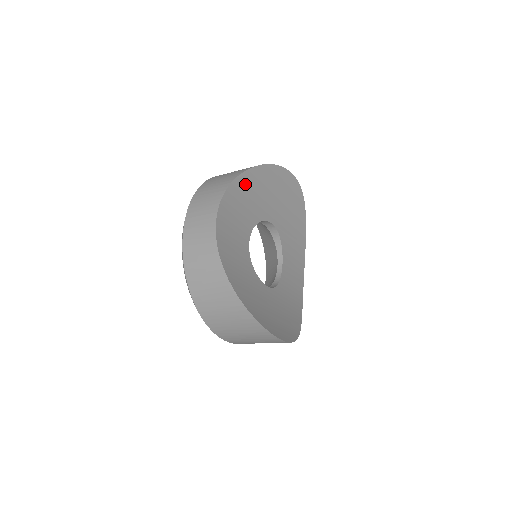
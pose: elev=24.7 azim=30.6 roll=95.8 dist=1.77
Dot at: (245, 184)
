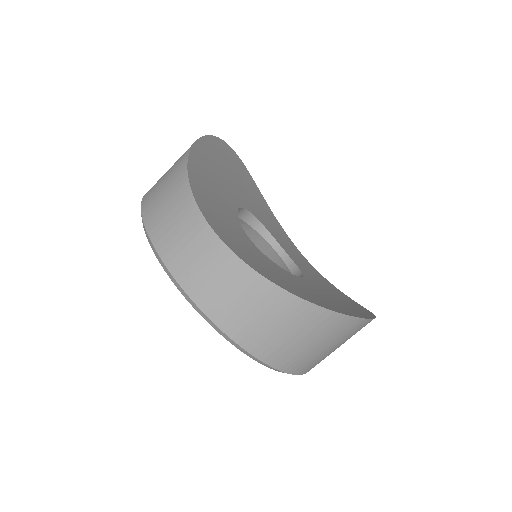
Dot at: (198, 175)
